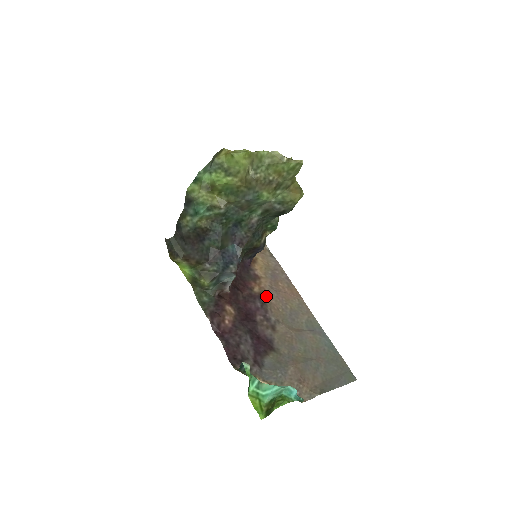
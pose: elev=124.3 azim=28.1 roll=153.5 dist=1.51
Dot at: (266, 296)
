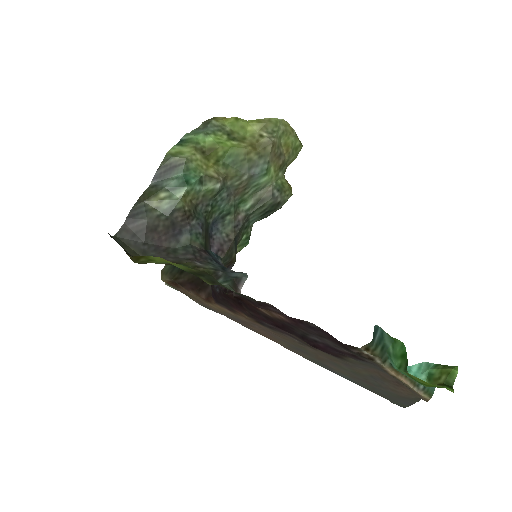
Dot at: (261, 325)
